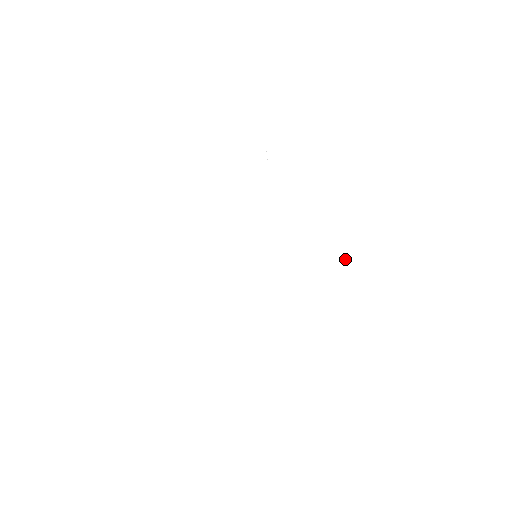
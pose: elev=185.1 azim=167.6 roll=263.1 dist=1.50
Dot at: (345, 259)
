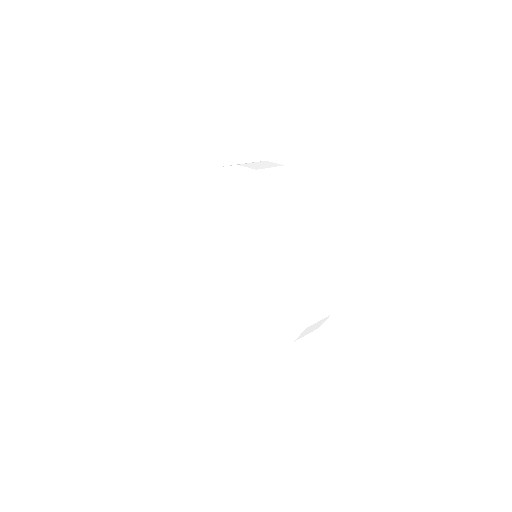
Dot at: (298, 313)
